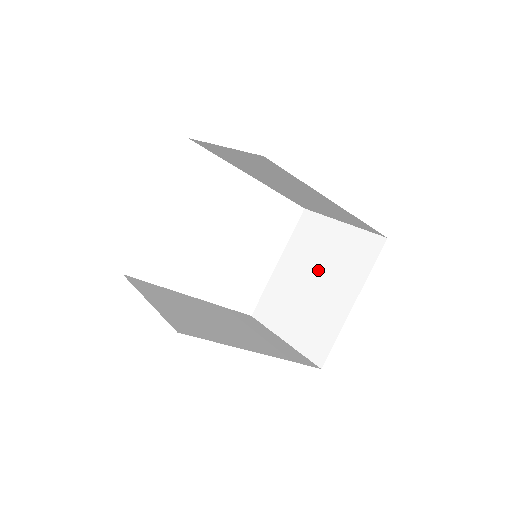
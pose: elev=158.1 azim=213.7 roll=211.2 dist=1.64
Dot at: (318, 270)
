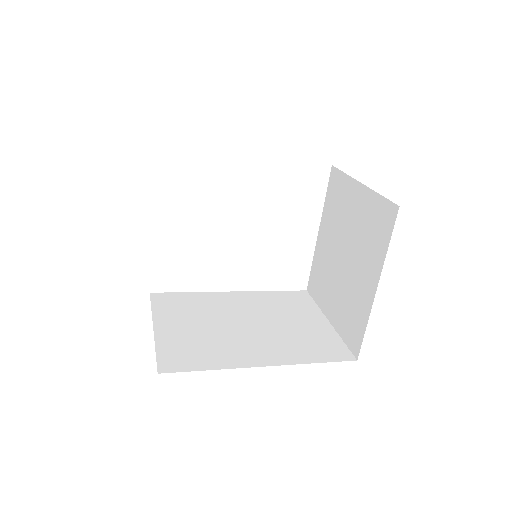
Dot at: (347, 244)
